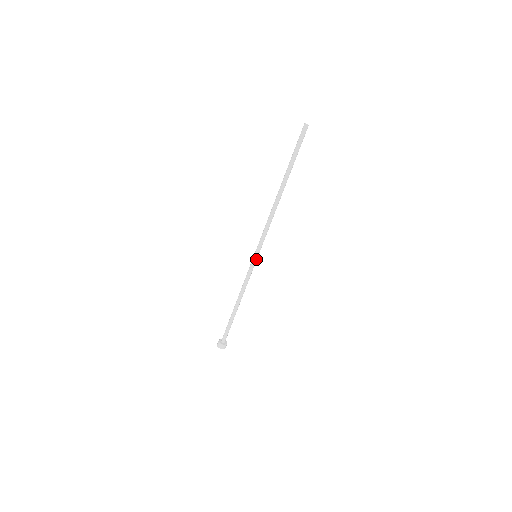
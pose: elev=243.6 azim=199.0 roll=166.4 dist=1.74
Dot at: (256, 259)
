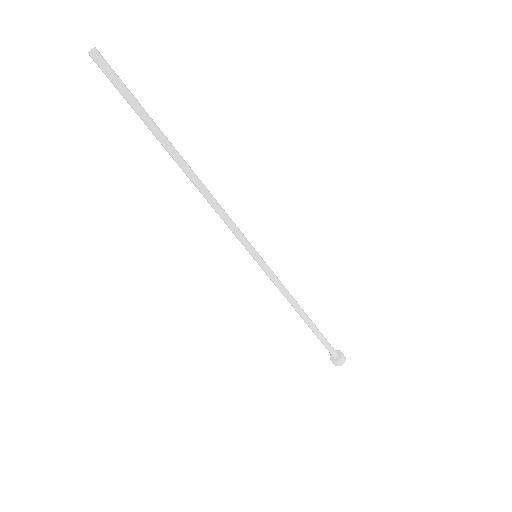
Dot at: (260, 258)
